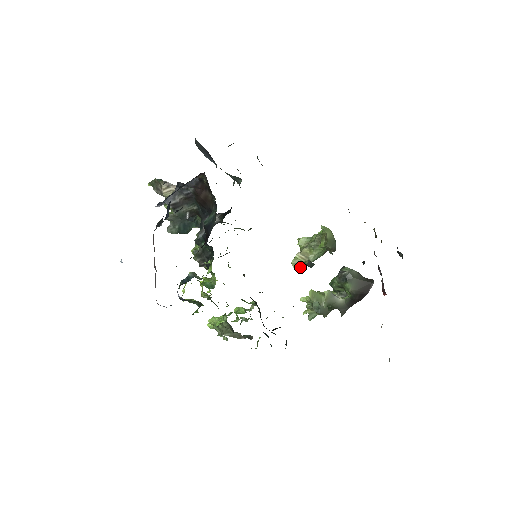
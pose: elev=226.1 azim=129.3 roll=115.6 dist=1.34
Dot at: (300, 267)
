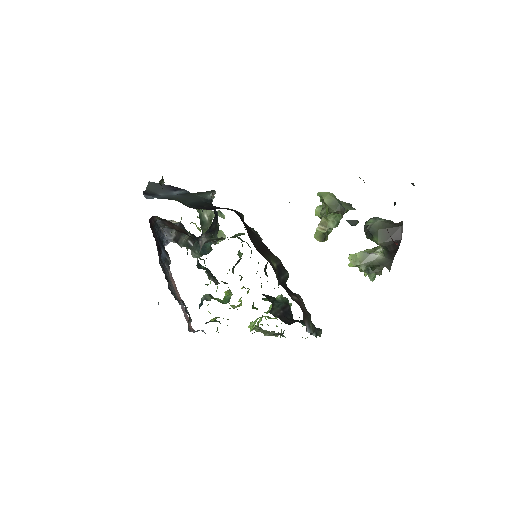
Dot at: (325, 238)
